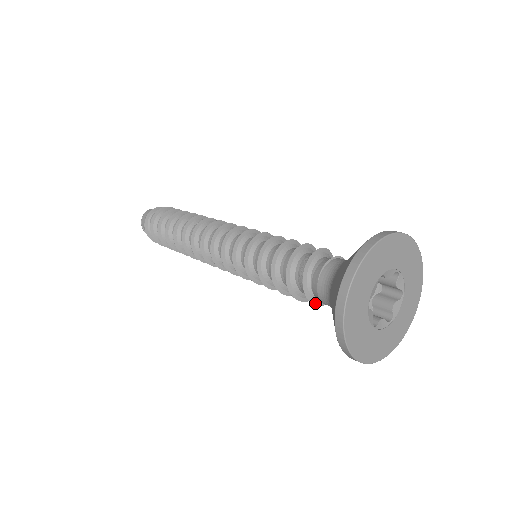
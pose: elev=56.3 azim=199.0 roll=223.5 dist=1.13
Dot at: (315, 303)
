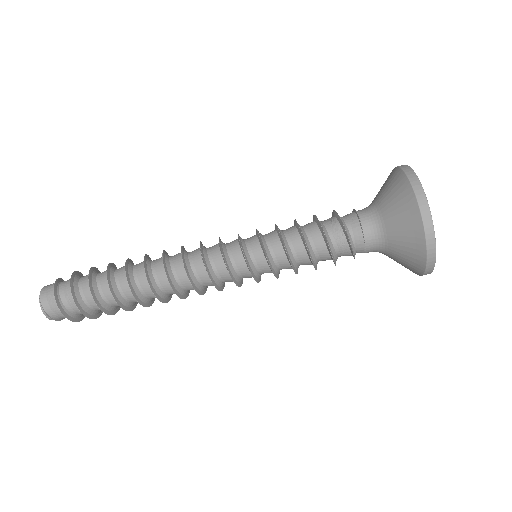
Dot at: occluded
